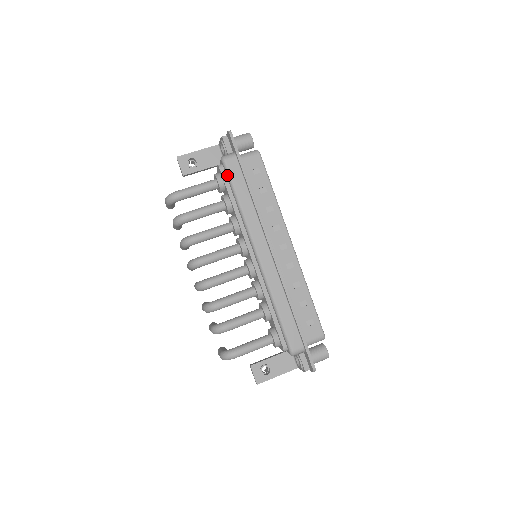
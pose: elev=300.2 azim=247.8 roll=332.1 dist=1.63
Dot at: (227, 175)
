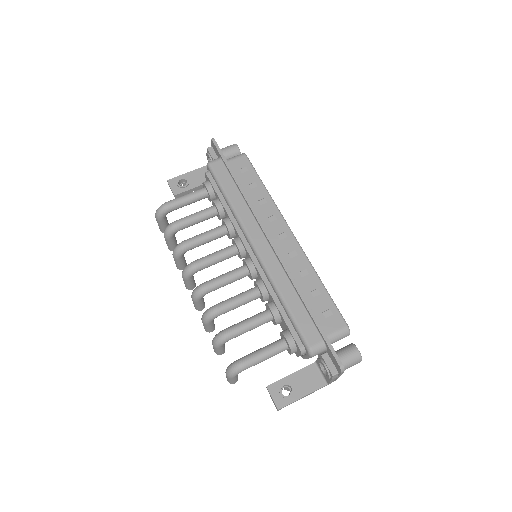
Dot at: (213, 176)
